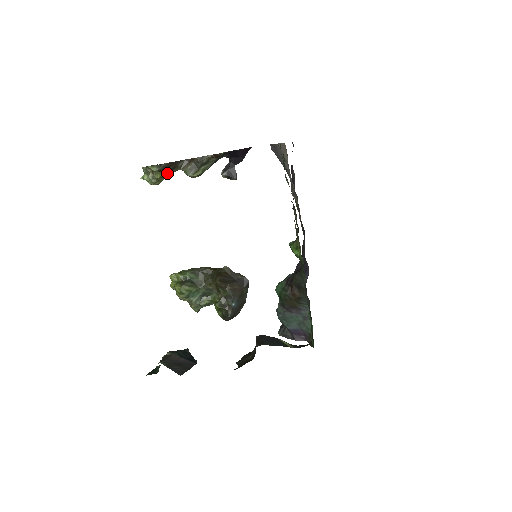
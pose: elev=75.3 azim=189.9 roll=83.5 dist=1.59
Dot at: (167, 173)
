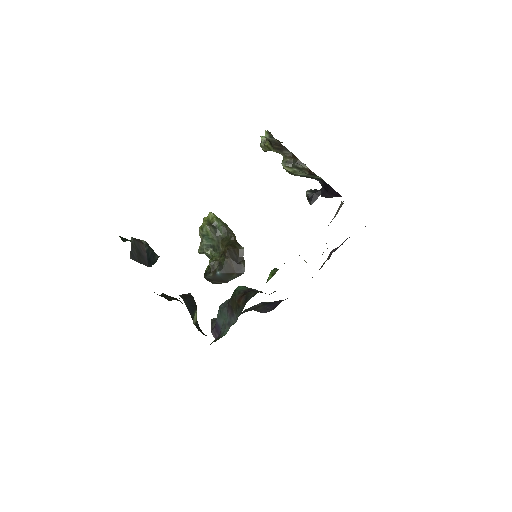
Dot at: (272, 148)
